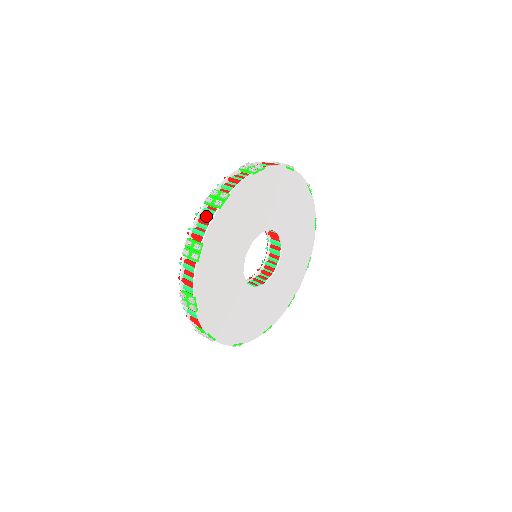
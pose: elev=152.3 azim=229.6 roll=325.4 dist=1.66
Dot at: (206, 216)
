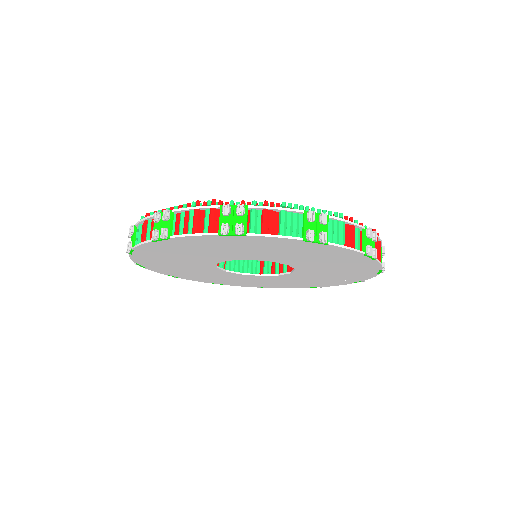
Dot at: occluded
